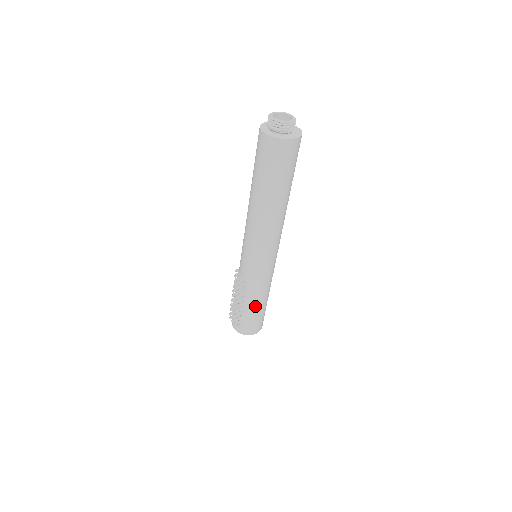
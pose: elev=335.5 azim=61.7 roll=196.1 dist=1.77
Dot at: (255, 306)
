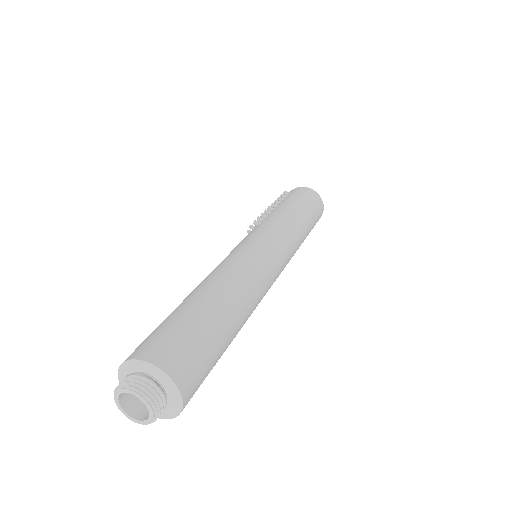
Dot at: occluded
